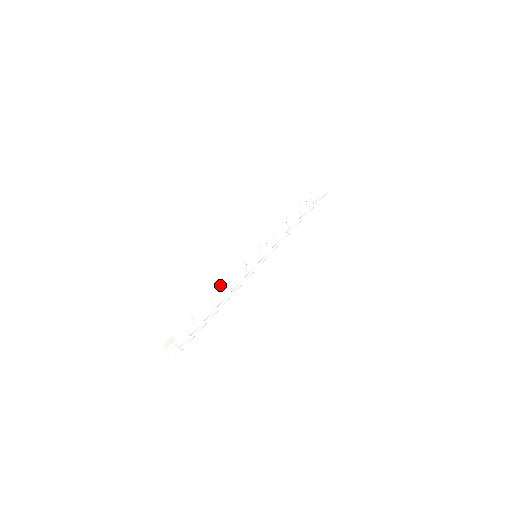
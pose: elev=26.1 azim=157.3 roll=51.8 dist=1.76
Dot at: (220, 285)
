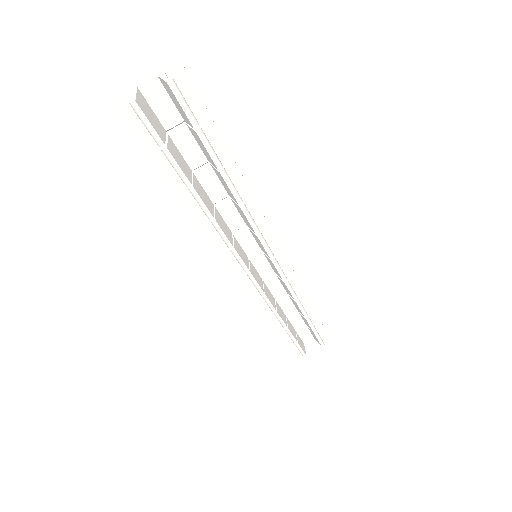
Dot at: occluded
